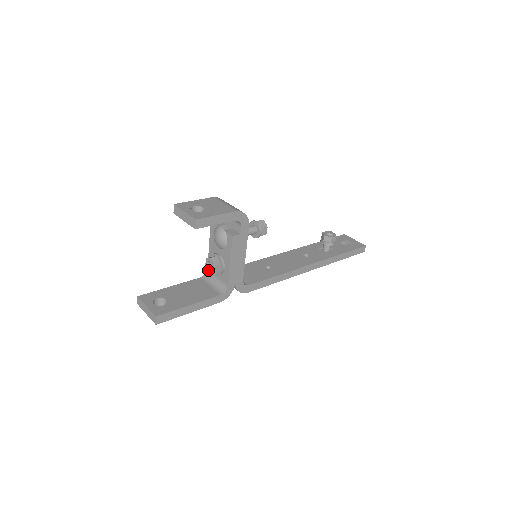
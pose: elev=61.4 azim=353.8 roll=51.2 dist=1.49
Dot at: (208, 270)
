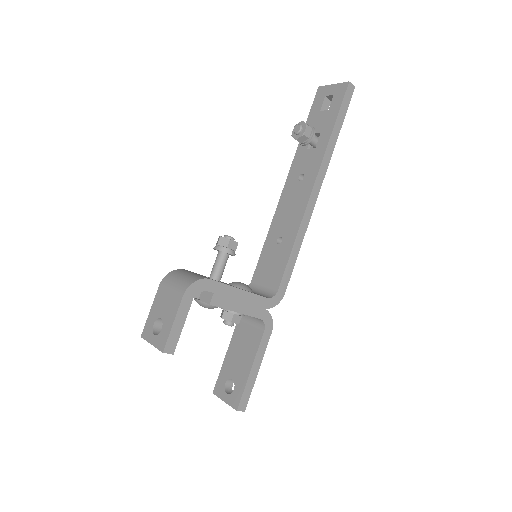
Dot at: occluded
